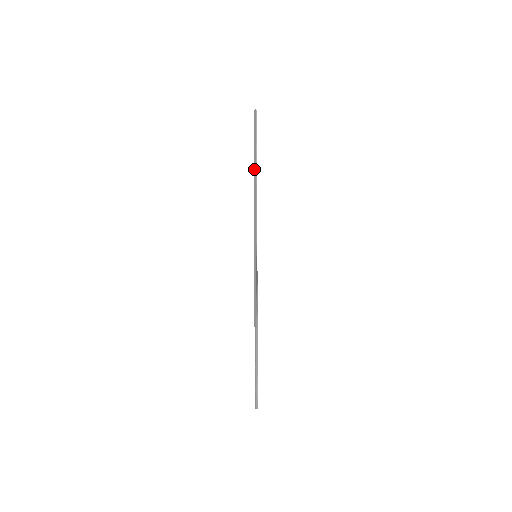
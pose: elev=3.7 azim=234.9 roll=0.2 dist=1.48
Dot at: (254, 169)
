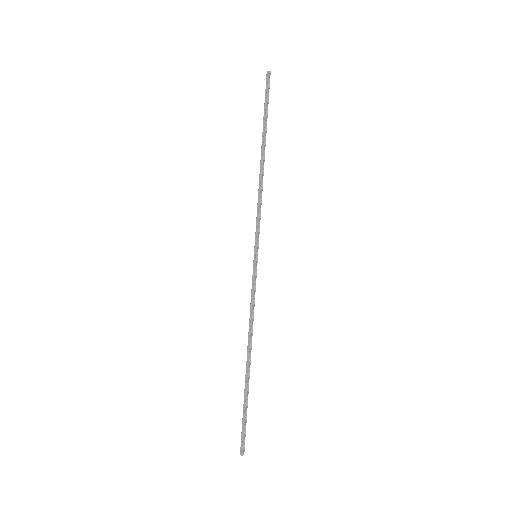
Dot at: (262, 145)
